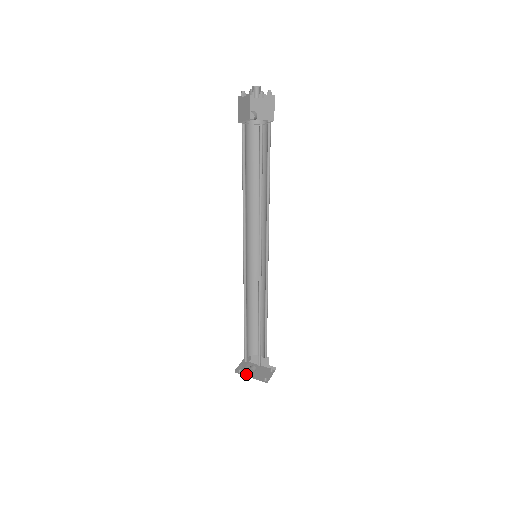
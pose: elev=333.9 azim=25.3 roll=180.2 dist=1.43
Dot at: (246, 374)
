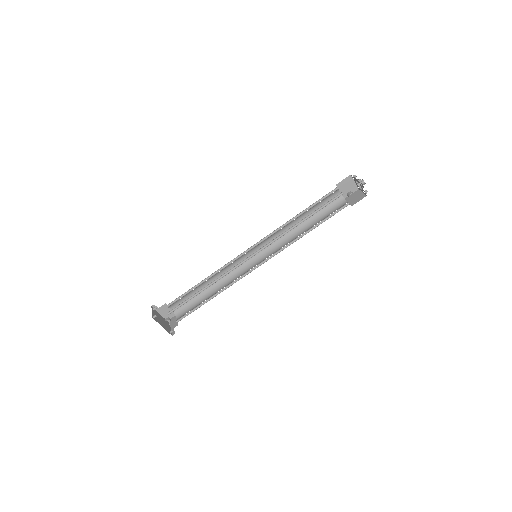
Dot at: (158, 321)
